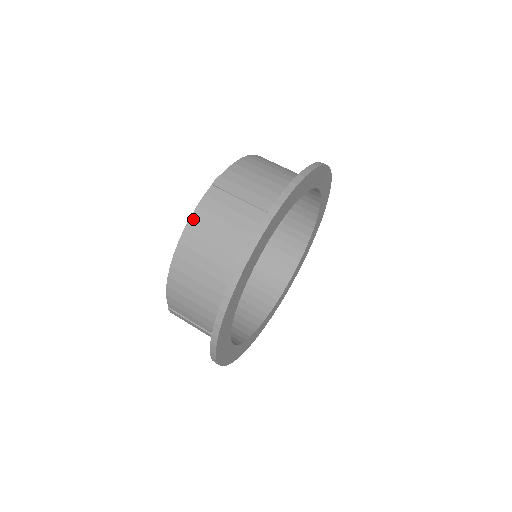
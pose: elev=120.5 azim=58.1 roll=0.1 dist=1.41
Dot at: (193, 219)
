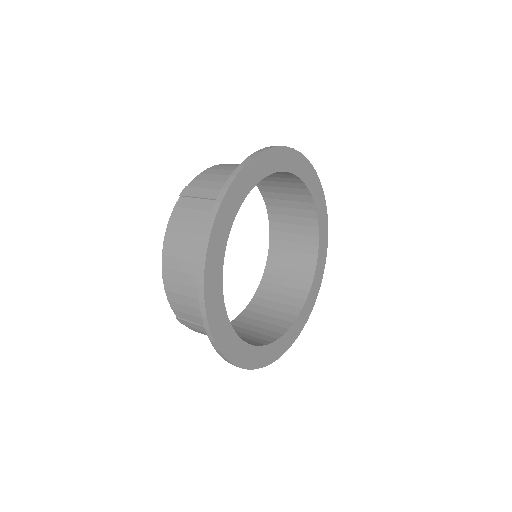
Dot at: occluded
